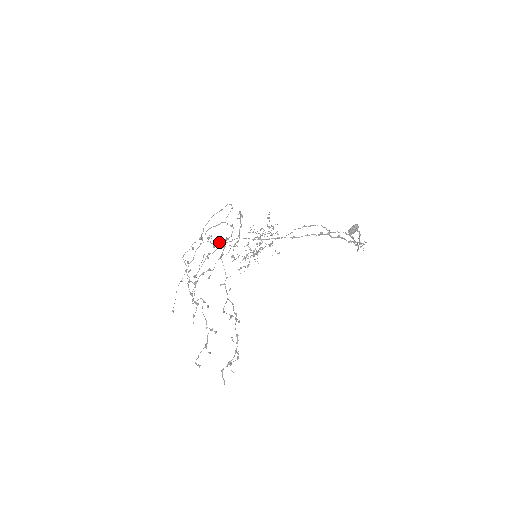
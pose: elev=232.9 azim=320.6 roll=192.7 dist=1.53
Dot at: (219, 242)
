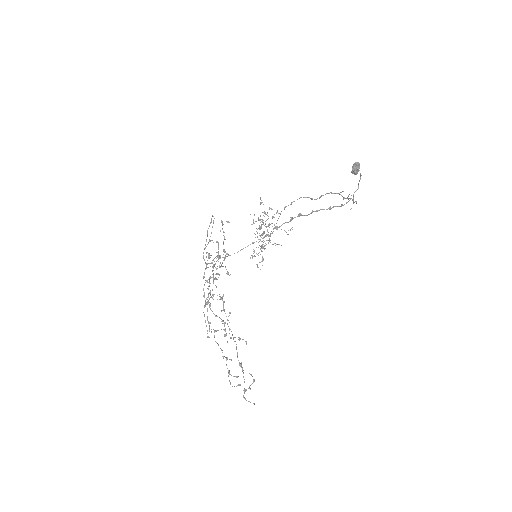
Dot at: (208, 267)
